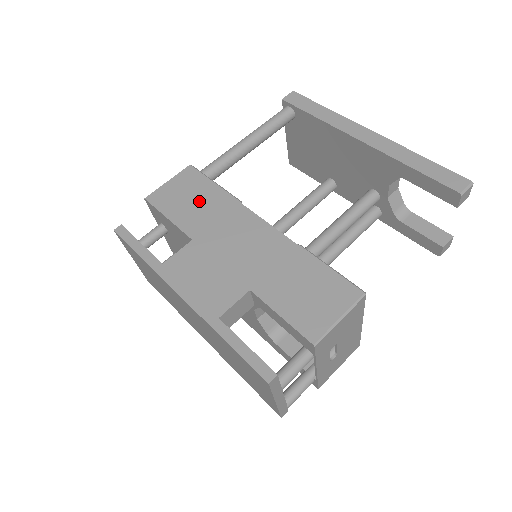
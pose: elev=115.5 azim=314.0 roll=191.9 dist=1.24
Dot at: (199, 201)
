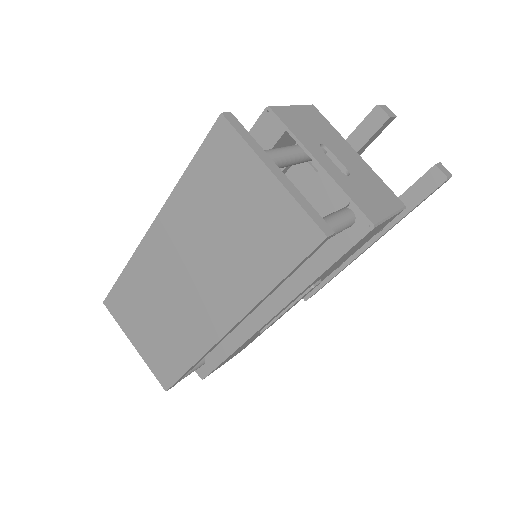
Dot at: occluded
